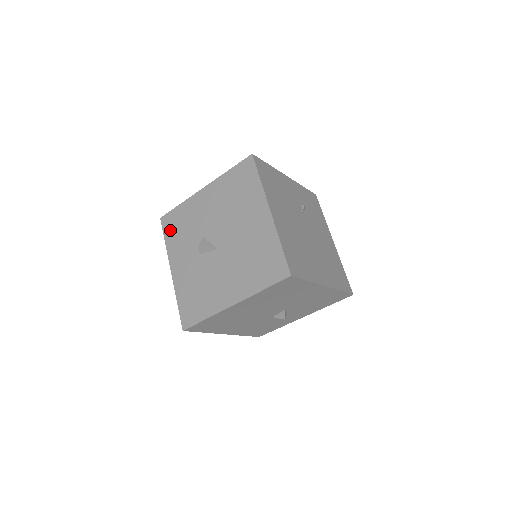
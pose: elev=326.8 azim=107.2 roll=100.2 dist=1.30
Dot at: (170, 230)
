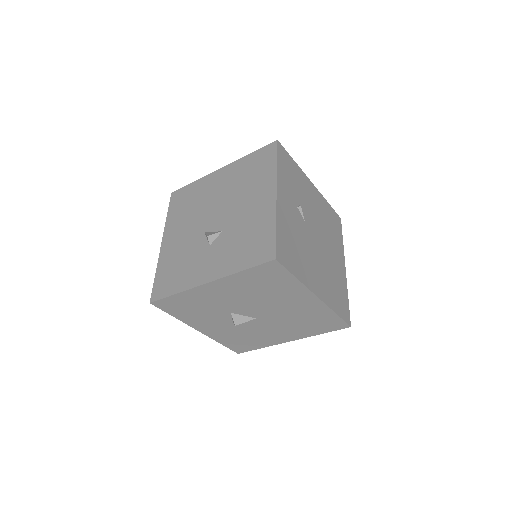
Dot at: (175, 311)
